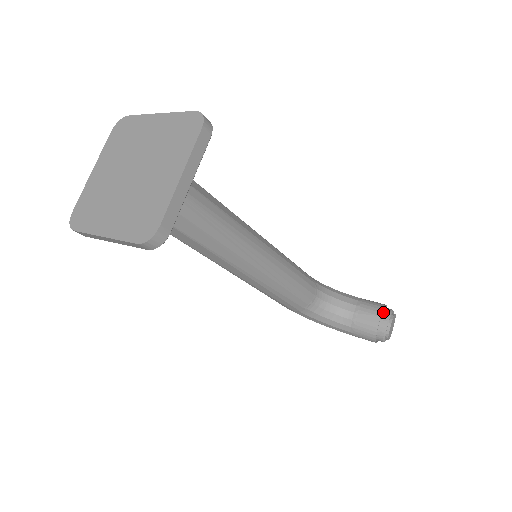
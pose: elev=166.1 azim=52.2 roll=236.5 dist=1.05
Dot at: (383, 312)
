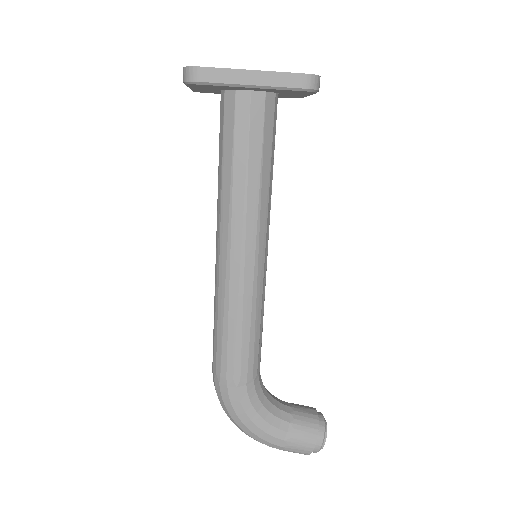
Dot at: occluded
